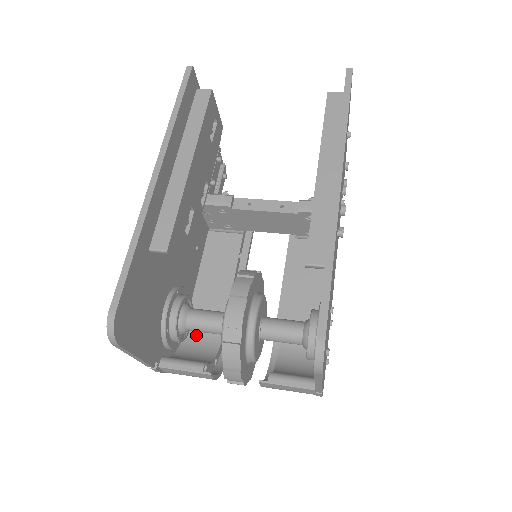
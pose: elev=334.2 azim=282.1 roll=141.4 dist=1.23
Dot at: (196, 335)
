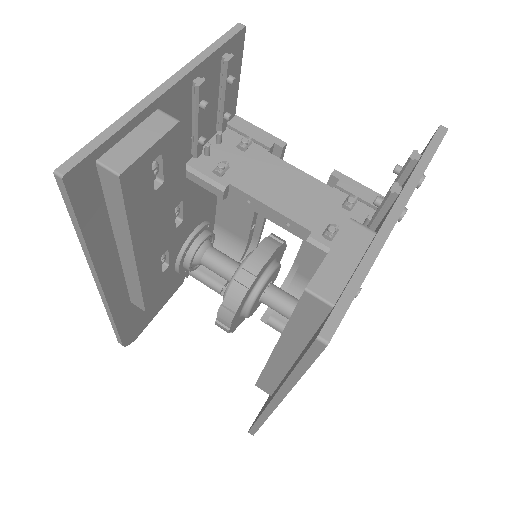
Dot at: (225, 232)
